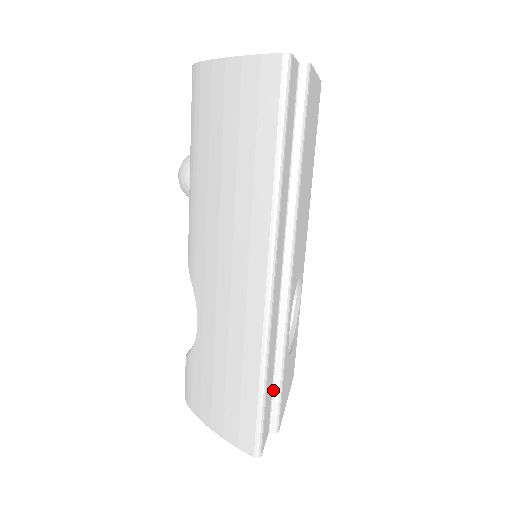
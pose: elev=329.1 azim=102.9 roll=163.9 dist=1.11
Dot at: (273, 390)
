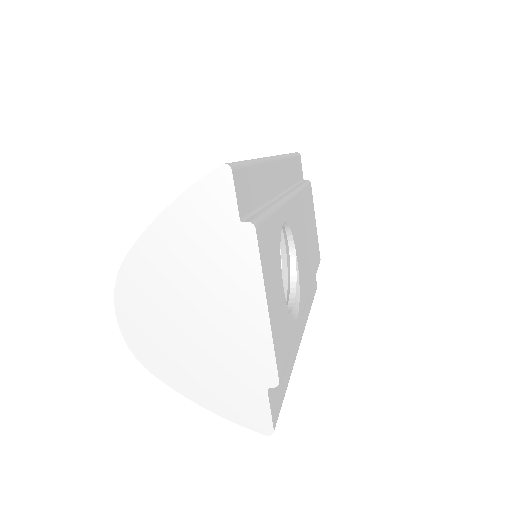
Dot at: (258, 211)
